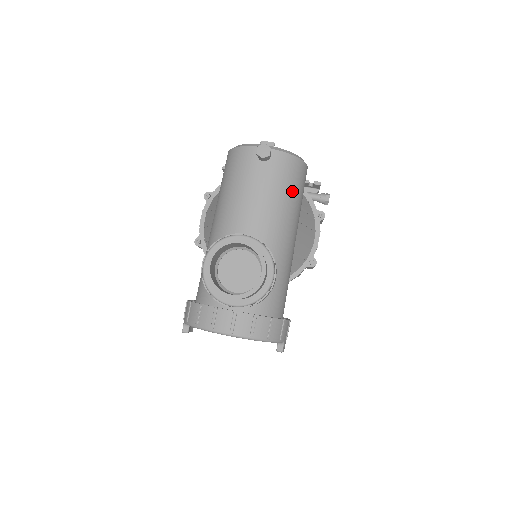
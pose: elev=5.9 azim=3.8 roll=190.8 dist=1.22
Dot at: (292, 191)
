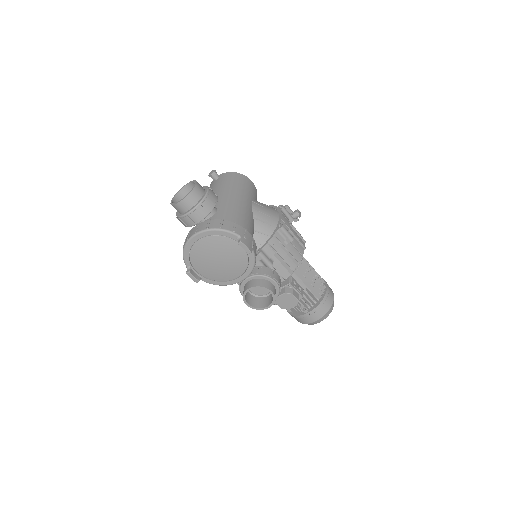
Dot at: (235, 182)
